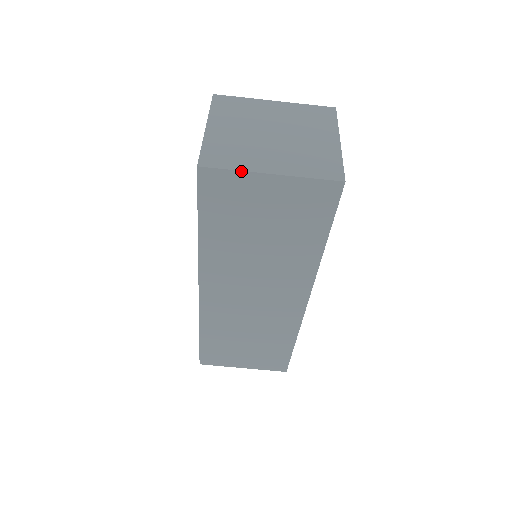
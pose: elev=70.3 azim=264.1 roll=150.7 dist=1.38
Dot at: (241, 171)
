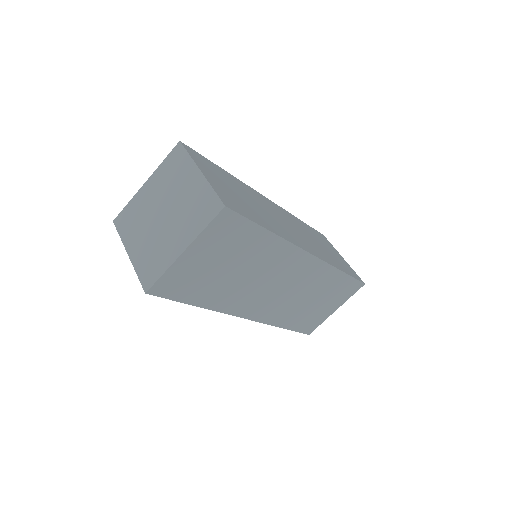
Dot at: (168, 269)
